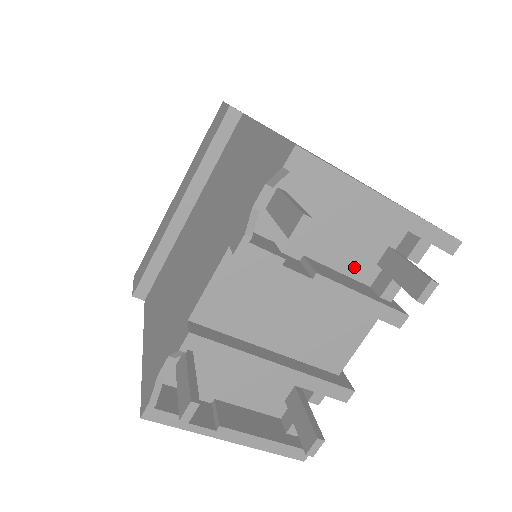
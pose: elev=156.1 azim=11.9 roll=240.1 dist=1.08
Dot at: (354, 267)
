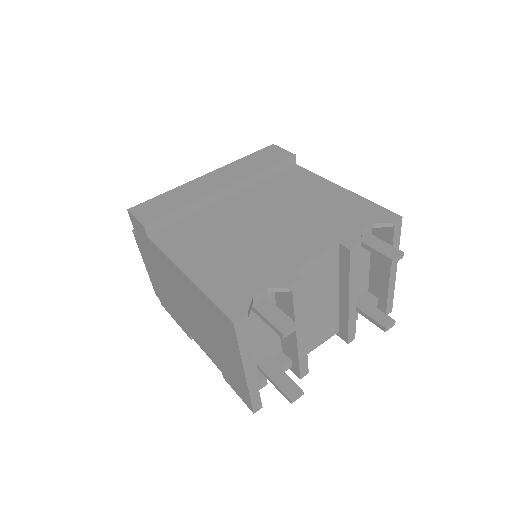
Dot at: occluded
